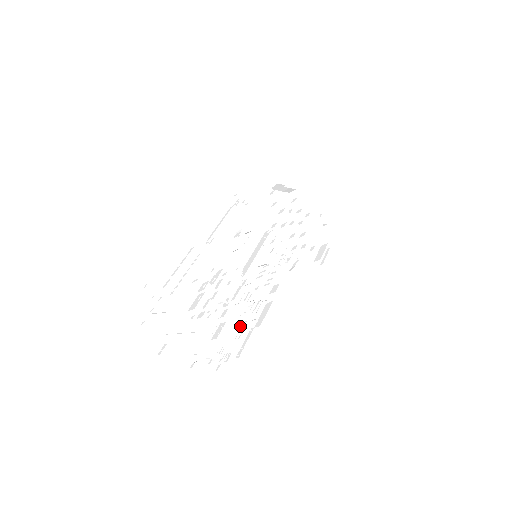
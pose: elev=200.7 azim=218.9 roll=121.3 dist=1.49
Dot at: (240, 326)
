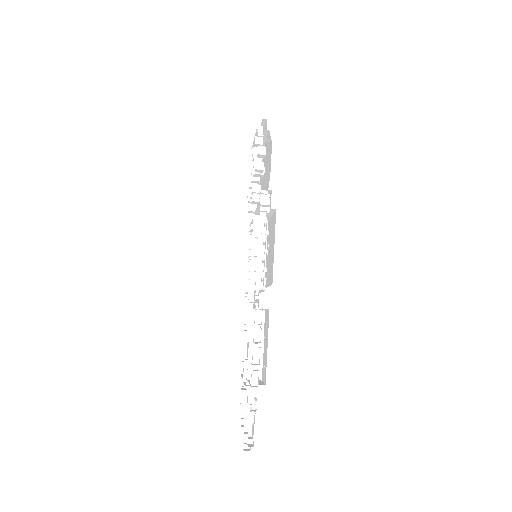
Dot at: occluded
